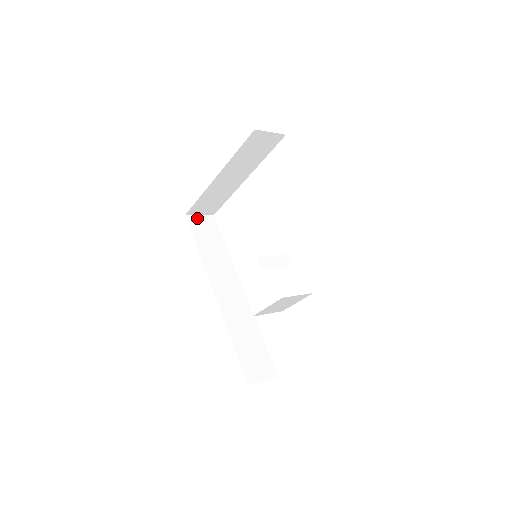
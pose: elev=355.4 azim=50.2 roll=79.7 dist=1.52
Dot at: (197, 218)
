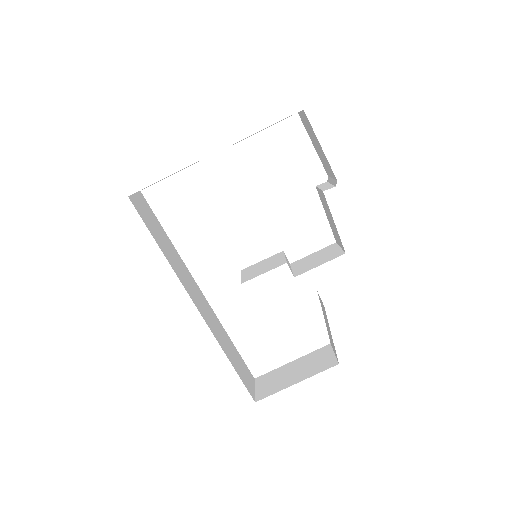
Dot at: (135, 199)
